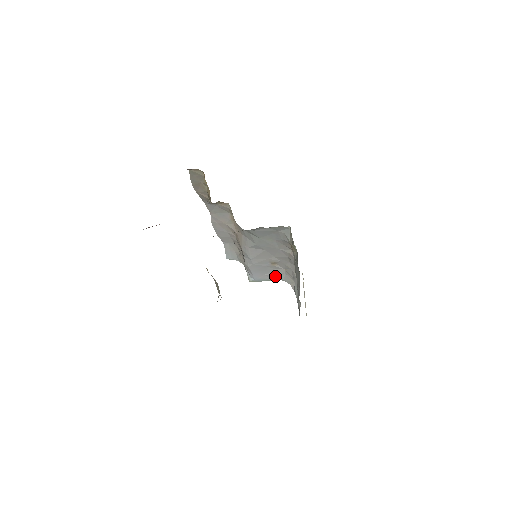
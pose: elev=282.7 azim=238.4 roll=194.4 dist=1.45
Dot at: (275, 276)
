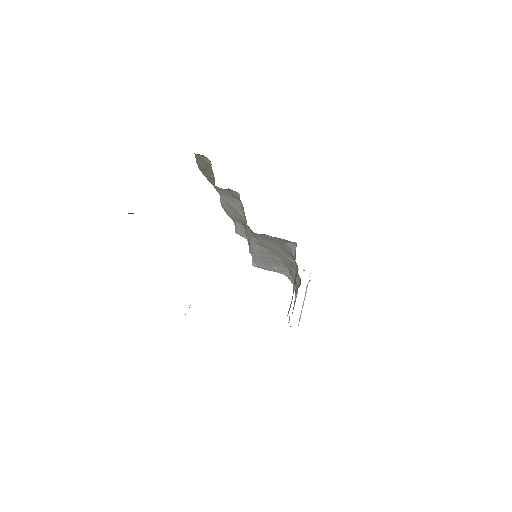
Dot at: (279, 270)
